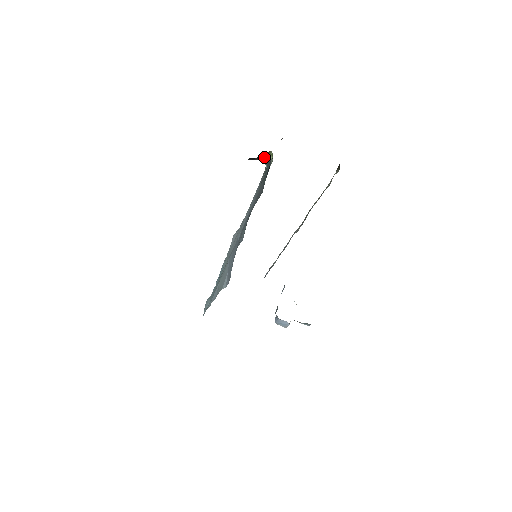
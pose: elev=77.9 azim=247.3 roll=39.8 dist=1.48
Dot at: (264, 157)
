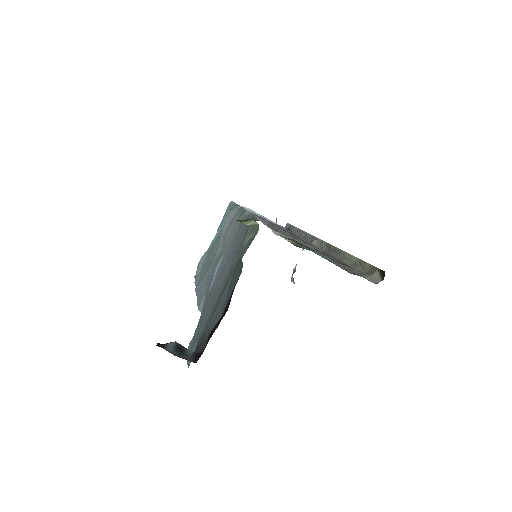
Dot at: occluded
